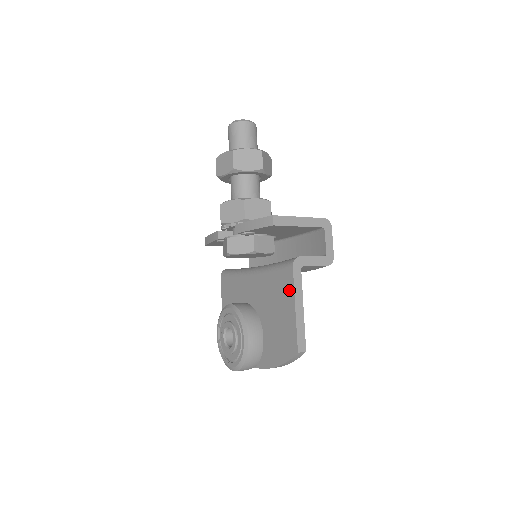
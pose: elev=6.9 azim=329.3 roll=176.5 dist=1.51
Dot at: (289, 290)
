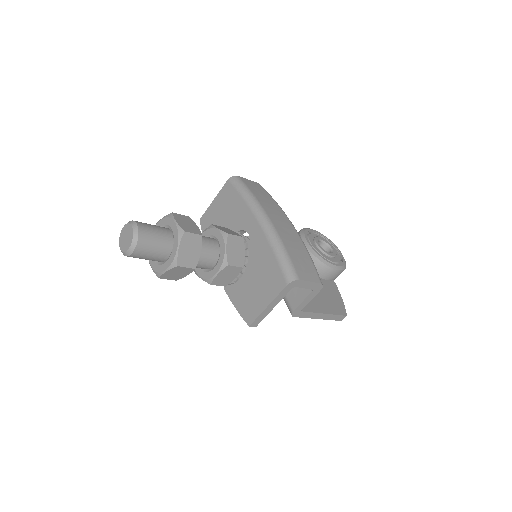
Dot at: occluded
